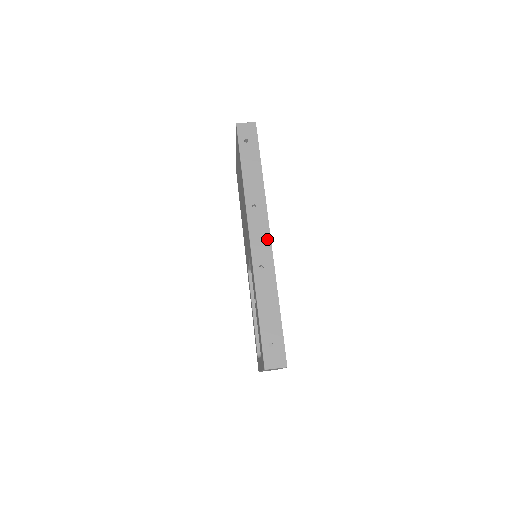
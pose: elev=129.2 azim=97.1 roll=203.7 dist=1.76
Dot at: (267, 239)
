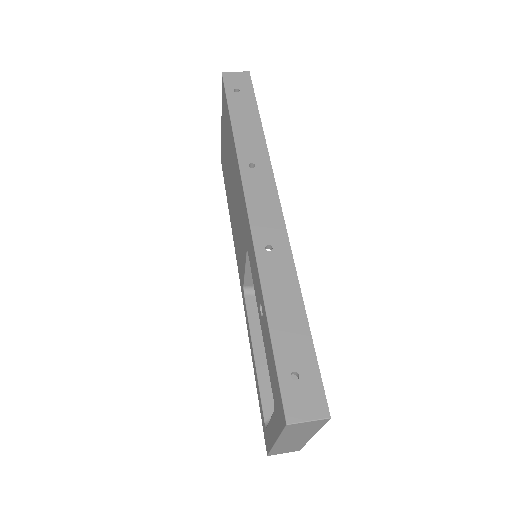
Dot at: (275, 208)
